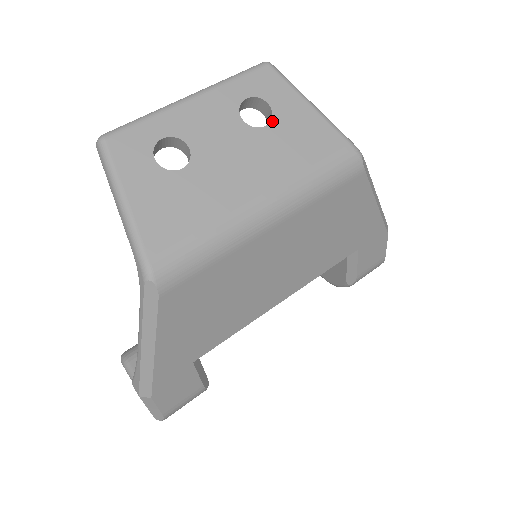
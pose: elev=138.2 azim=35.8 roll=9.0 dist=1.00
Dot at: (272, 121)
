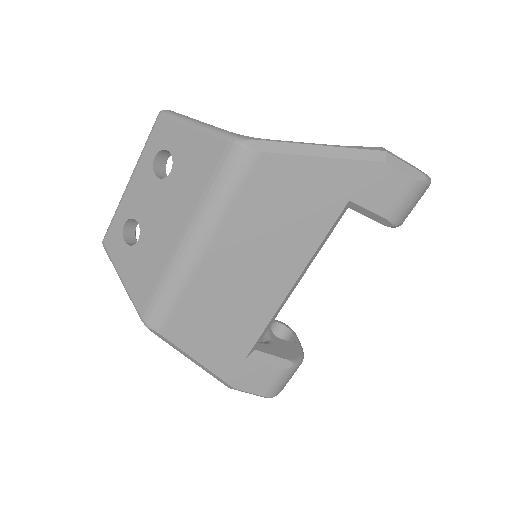
Dot at: (173, 164)
